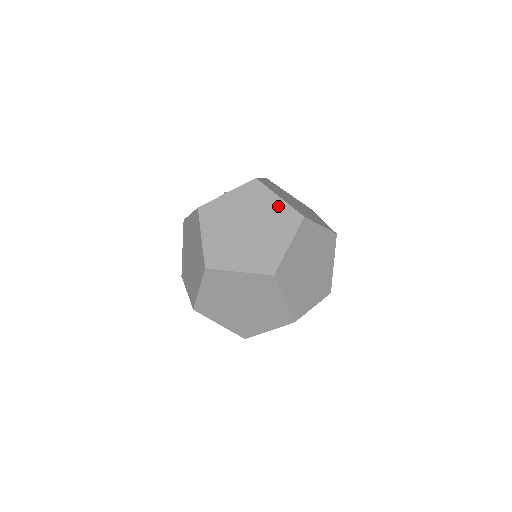
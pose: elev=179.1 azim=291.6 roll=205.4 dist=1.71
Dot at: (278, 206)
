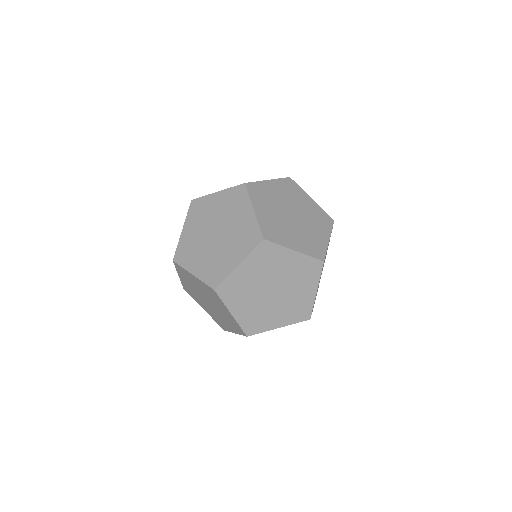
Dot at: (248, 220)
